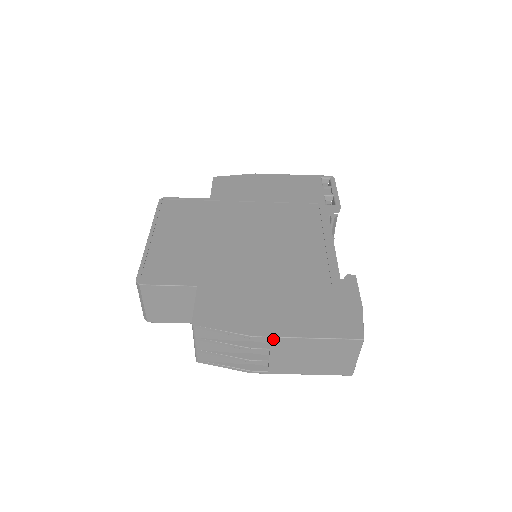
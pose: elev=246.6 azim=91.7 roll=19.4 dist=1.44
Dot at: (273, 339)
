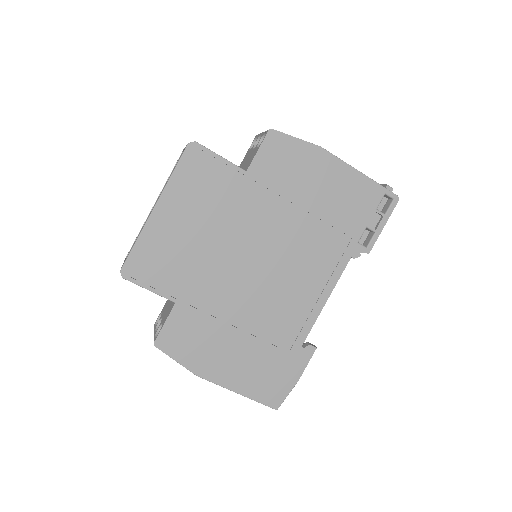
Dot at: (212, 381)
